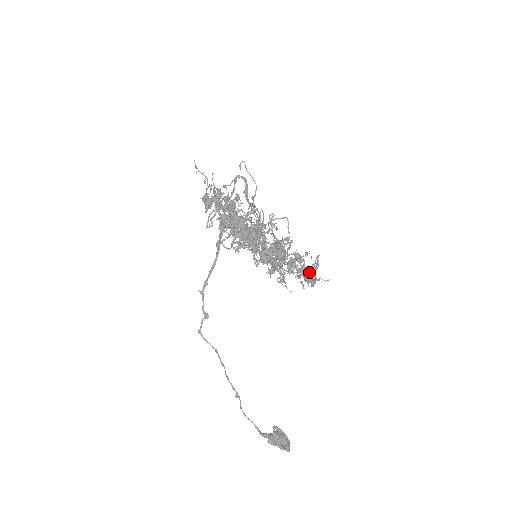
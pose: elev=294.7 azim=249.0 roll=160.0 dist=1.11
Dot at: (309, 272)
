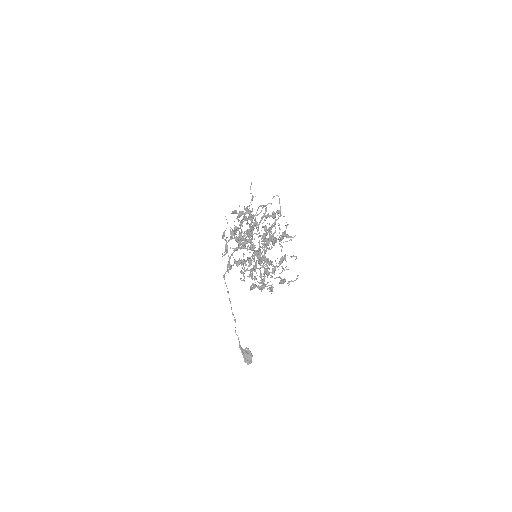
Dot at: (279, 282)
